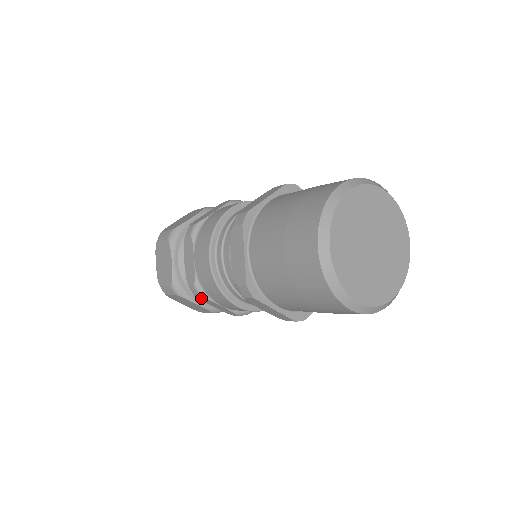
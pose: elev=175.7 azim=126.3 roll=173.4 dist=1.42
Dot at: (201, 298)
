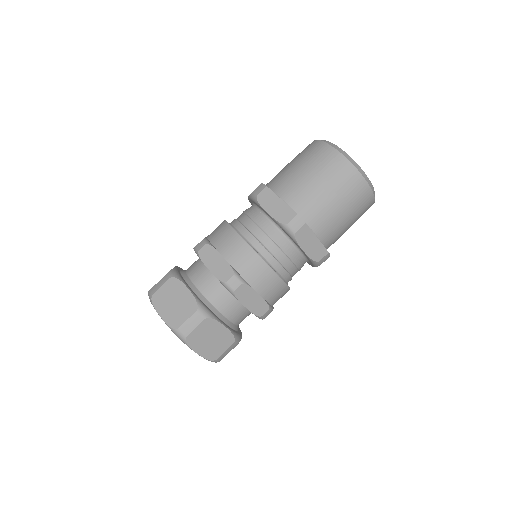
Dot at: (240, 291)
